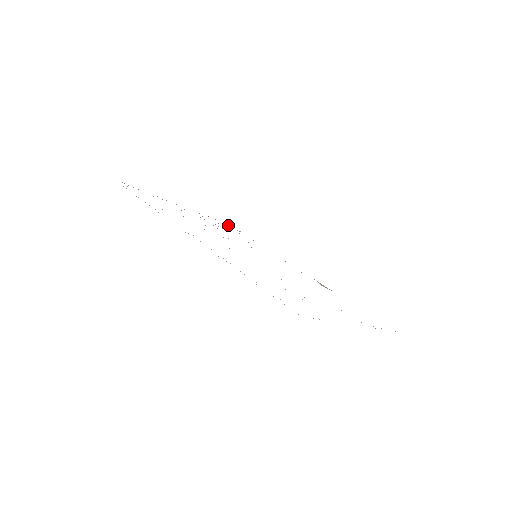
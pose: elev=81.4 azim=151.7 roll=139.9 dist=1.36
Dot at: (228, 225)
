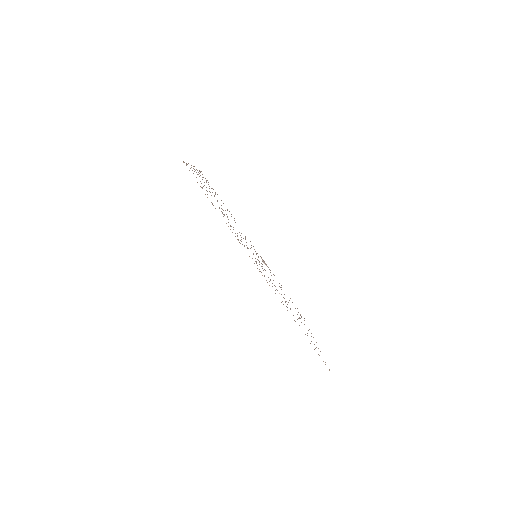
Dot at: occluded
